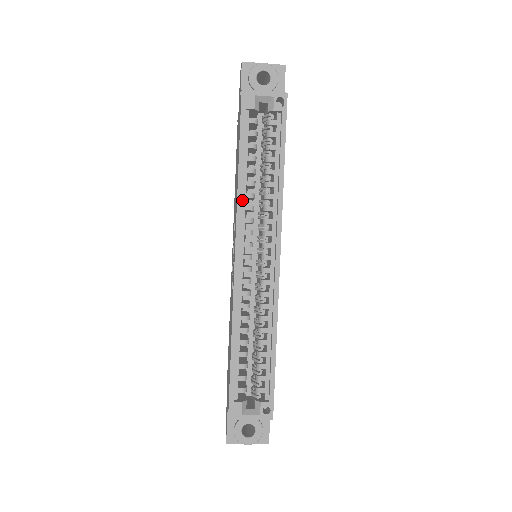
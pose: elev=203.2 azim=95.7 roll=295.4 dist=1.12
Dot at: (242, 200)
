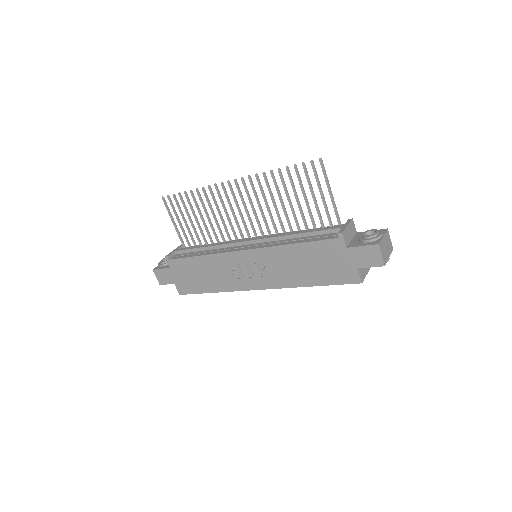
Dot at: (291, 283)
